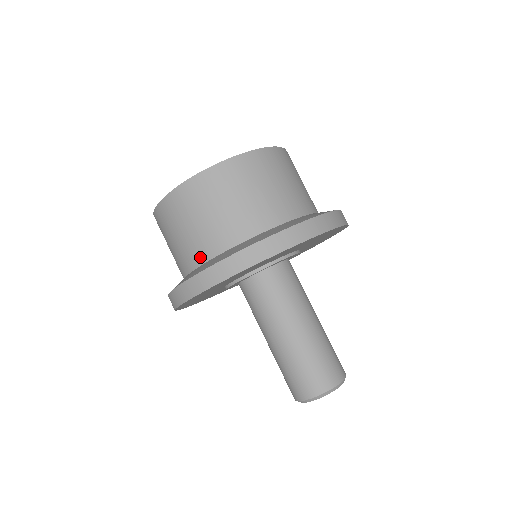
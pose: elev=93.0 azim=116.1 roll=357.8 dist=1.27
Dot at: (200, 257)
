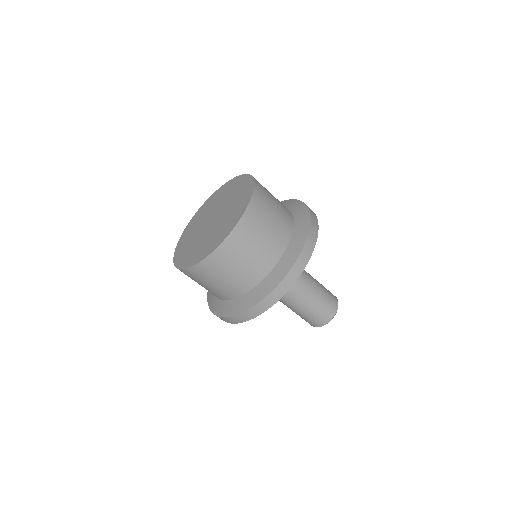
Dot at: (274, 259)
